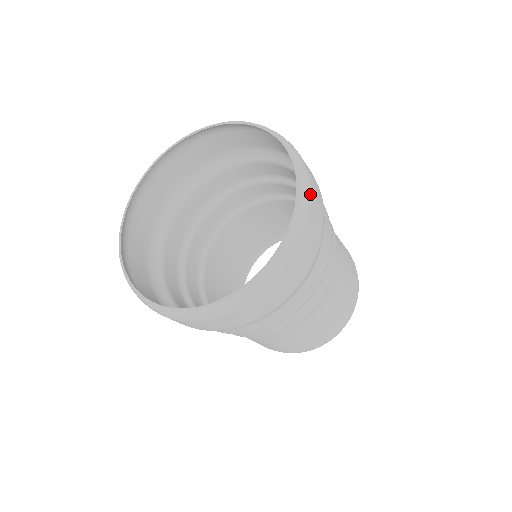
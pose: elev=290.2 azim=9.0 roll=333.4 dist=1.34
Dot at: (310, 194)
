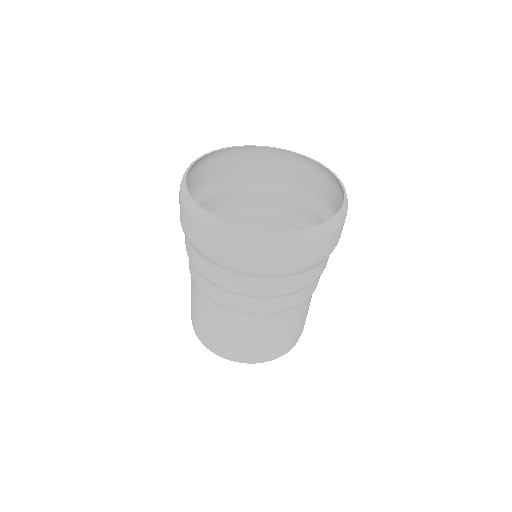
Dot at: (312, 241)
